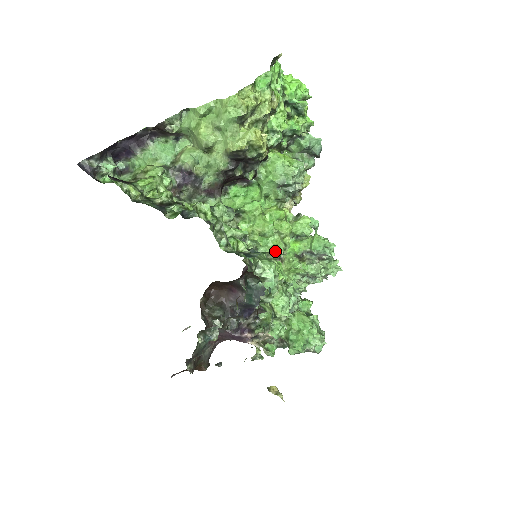
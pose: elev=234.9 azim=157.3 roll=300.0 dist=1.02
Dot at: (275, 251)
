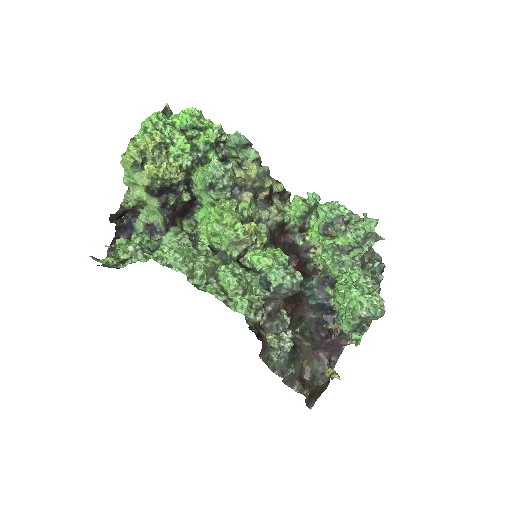
Dot at: (230, 241)
